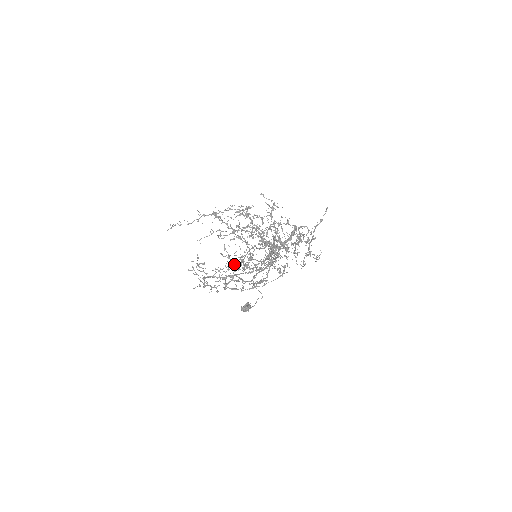
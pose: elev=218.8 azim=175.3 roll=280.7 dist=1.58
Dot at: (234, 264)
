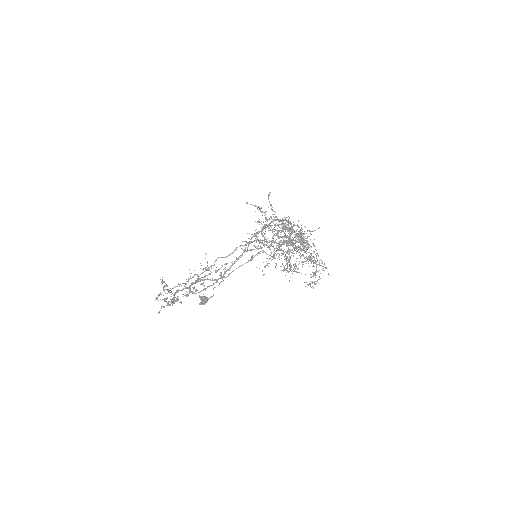
Dot at: occluded
